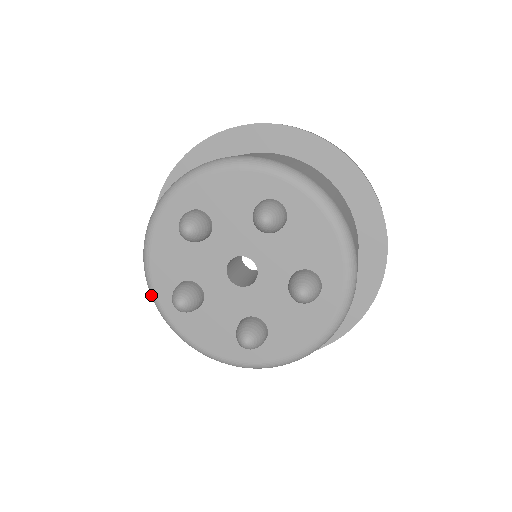
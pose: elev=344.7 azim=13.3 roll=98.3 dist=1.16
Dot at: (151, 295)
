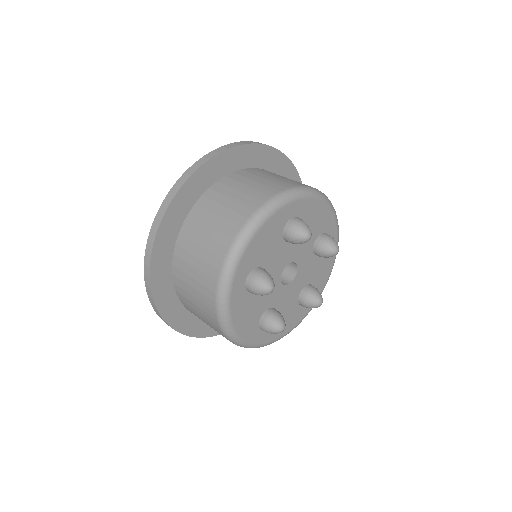
Dot at: (244, 346)
